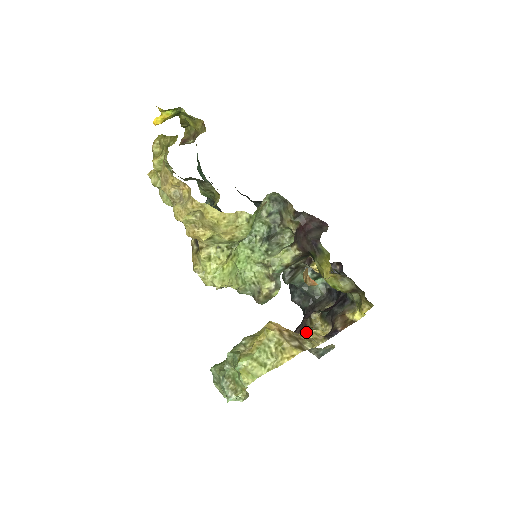
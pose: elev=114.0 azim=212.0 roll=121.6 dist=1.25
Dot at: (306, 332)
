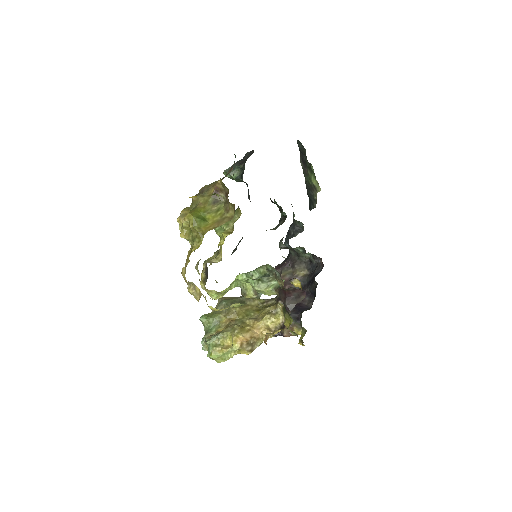
Dot at: (267, 318)
